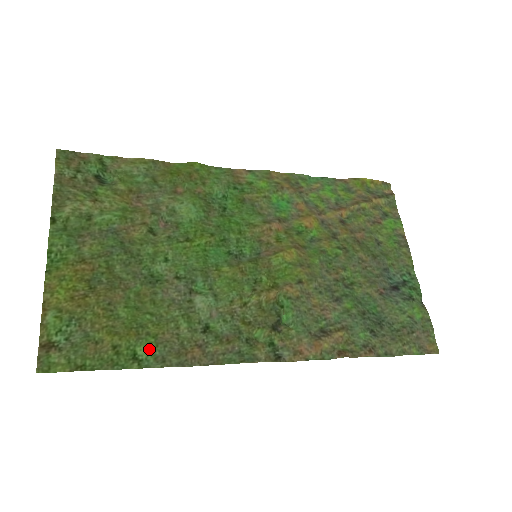
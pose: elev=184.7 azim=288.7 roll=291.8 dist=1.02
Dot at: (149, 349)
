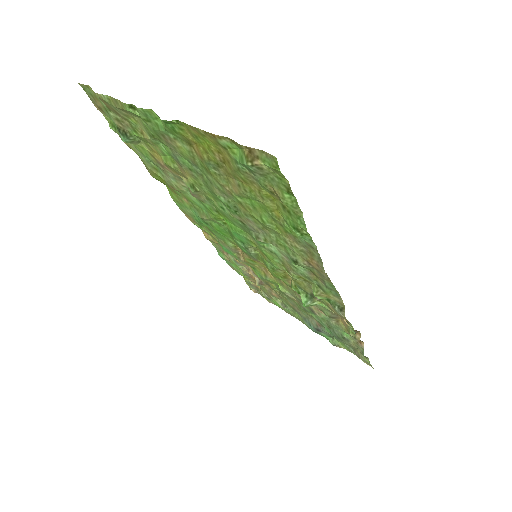
Dot at: (296, 233)
